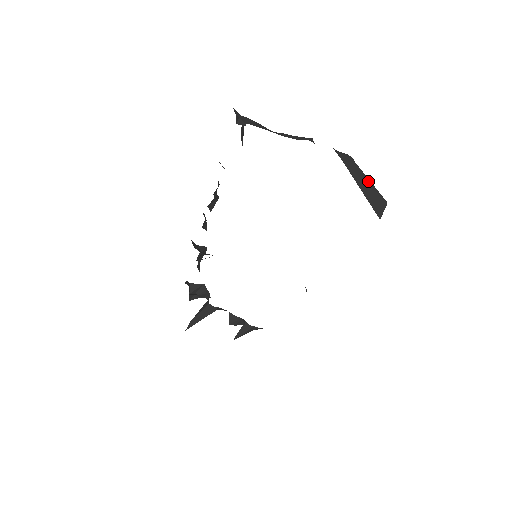
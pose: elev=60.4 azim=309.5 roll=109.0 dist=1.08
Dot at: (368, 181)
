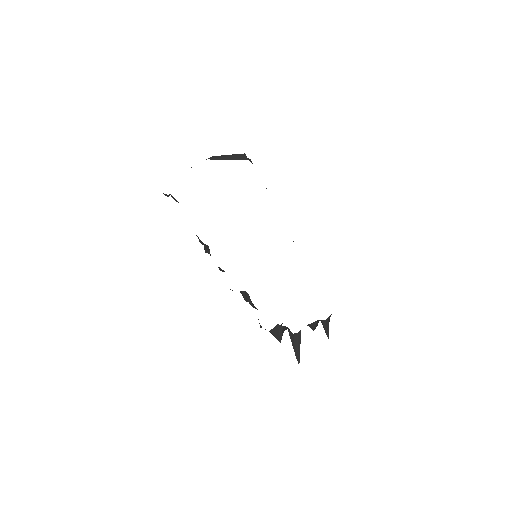
Dot at: (227, 156)
